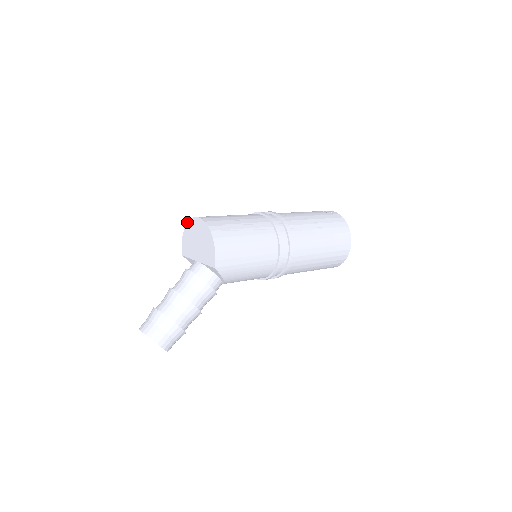
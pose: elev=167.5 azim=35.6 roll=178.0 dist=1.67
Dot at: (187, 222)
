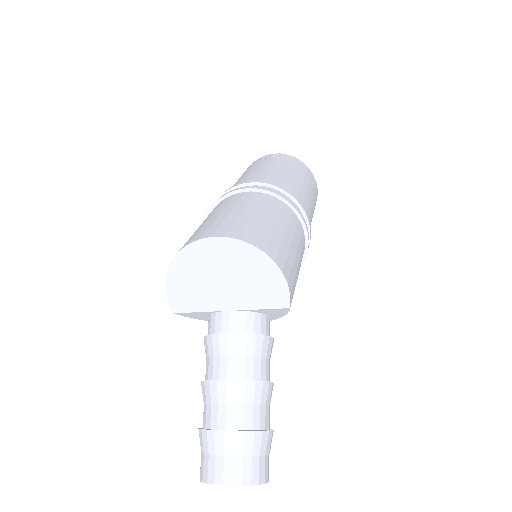
Dot at: occluded
